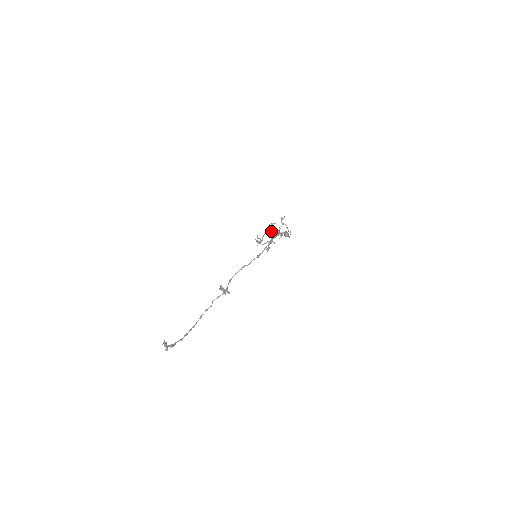
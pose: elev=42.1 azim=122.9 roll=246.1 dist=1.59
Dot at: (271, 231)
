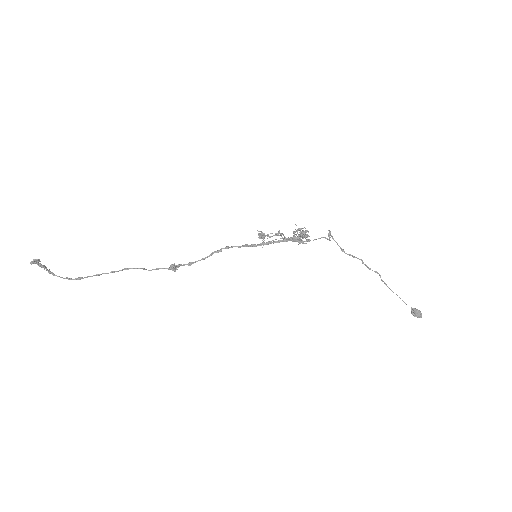
Dot at: occluded
